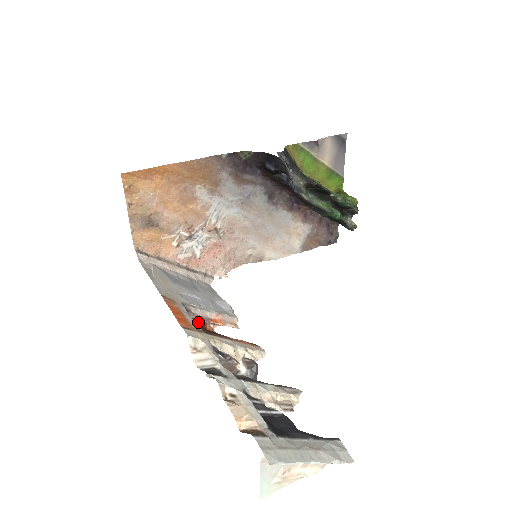
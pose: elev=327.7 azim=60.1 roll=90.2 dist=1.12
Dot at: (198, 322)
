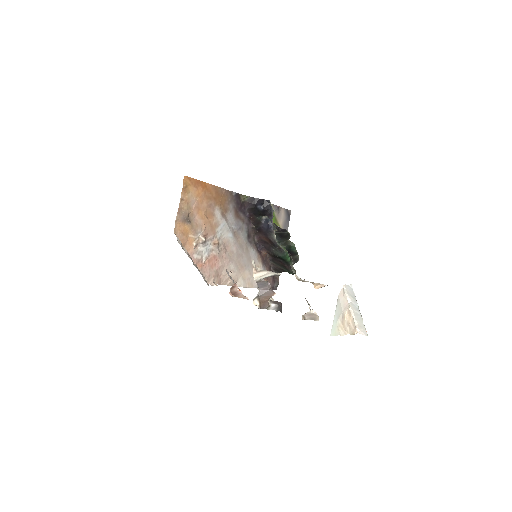
Dot at: occluded
